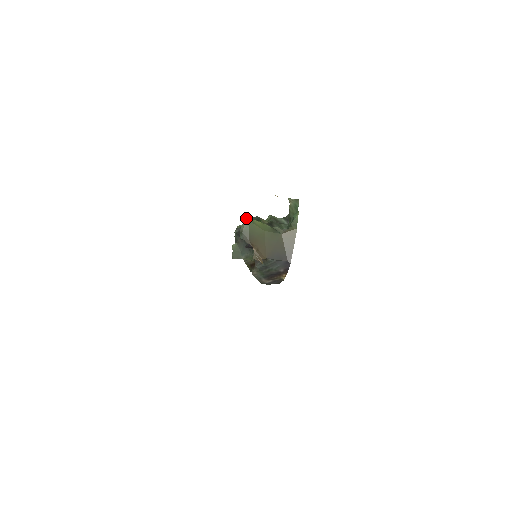
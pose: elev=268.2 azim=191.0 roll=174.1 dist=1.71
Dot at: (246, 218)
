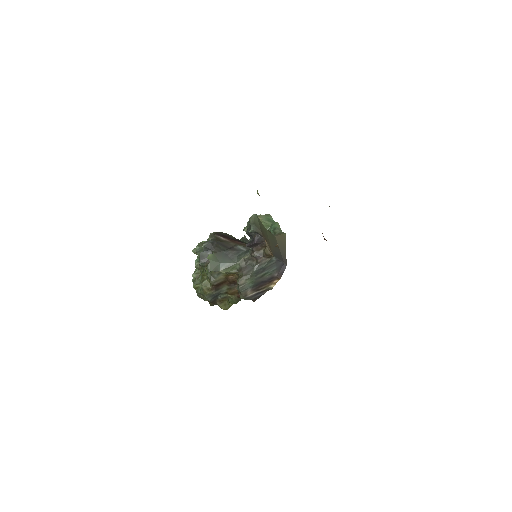
Dot at: (212, 233)
